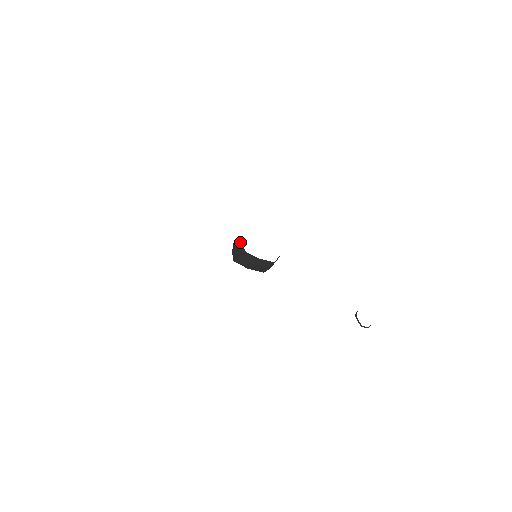
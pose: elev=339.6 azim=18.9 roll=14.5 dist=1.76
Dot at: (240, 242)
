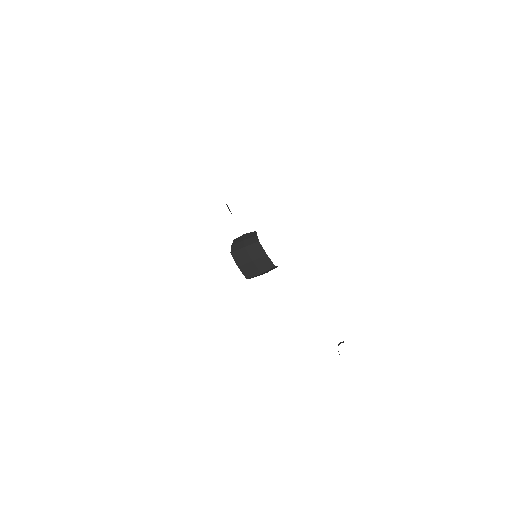
Dot at: (251, 234)
